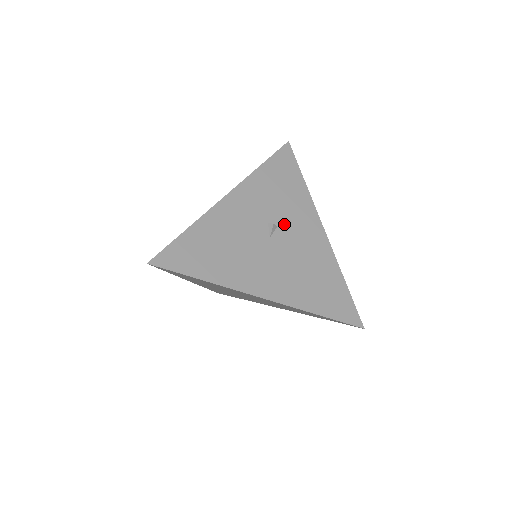
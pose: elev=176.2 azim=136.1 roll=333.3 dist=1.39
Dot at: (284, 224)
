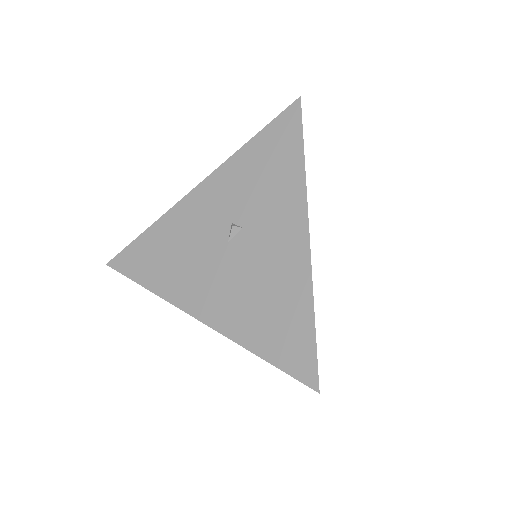
Dot at: (252, 225)
